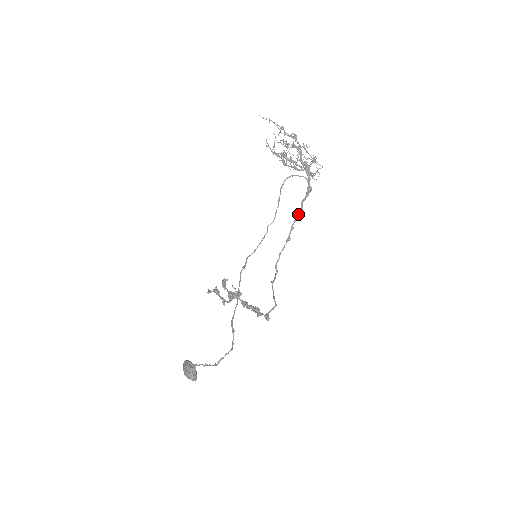
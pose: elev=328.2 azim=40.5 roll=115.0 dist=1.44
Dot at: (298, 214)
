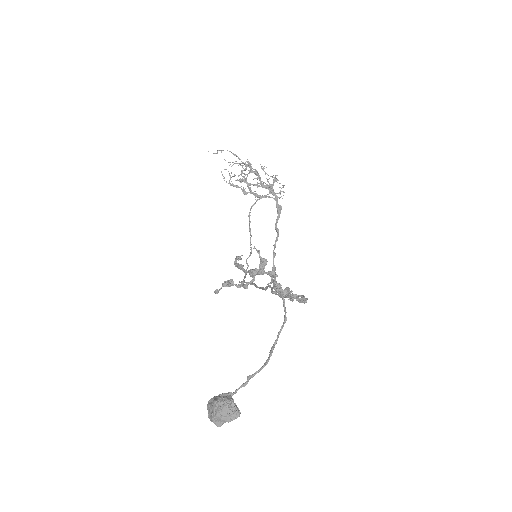
Dot at: (276, 237)
